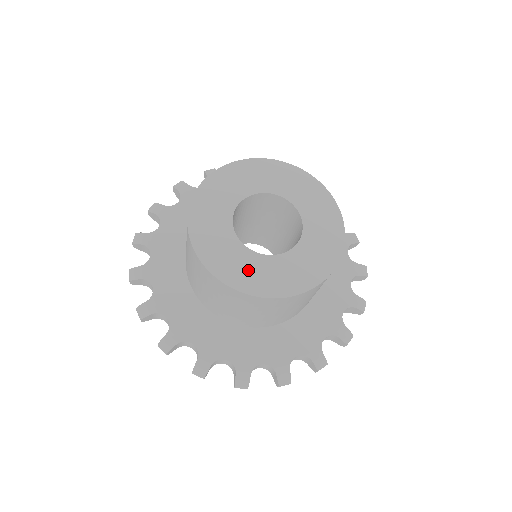
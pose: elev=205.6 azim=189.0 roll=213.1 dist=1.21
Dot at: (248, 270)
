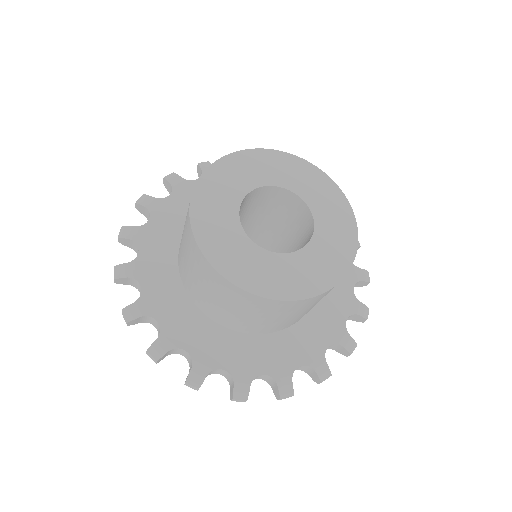
Dot at: (225, 241)
